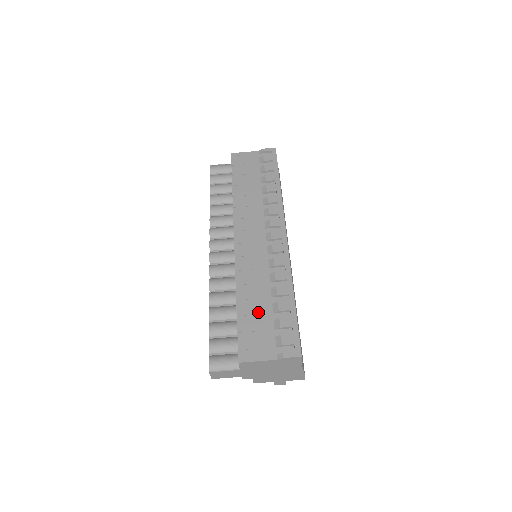
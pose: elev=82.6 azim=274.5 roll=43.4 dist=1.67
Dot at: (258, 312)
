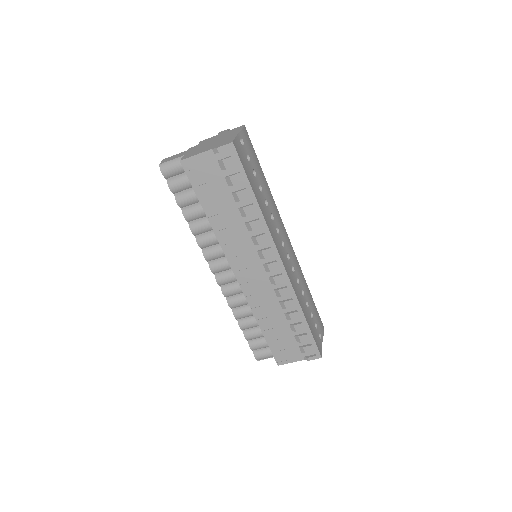
Dot at: (280, 333)
